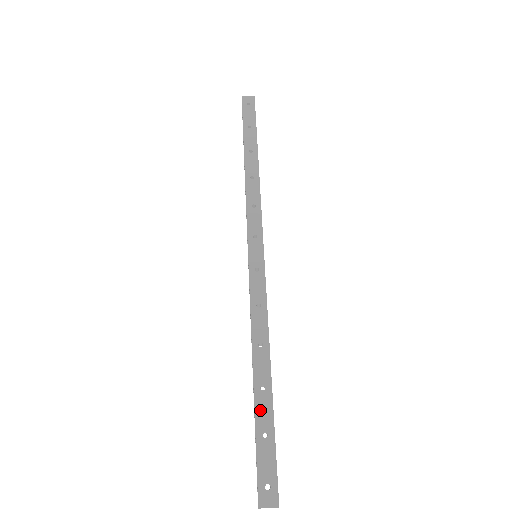
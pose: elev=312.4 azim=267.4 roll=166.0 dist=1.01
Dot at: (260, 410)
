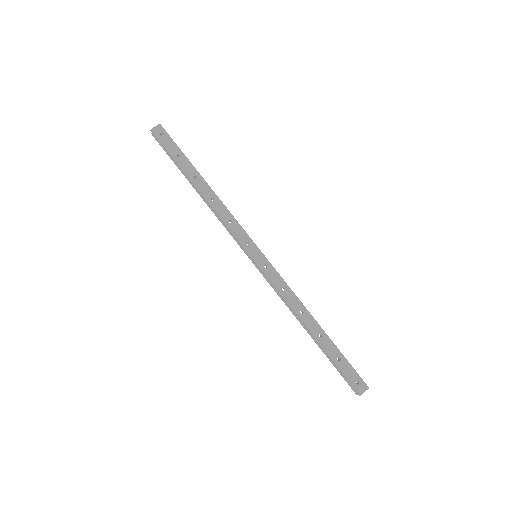
Dot at: (327, 348)
